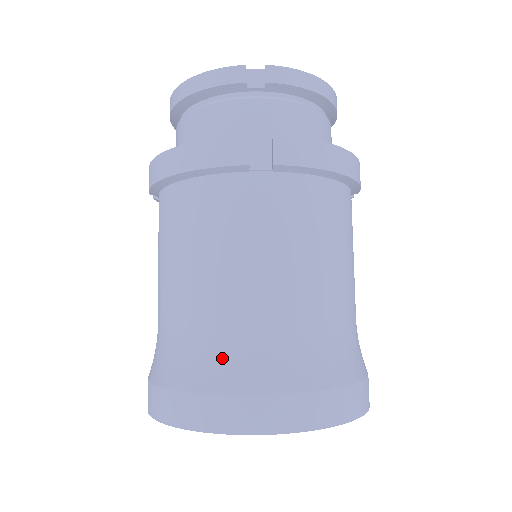
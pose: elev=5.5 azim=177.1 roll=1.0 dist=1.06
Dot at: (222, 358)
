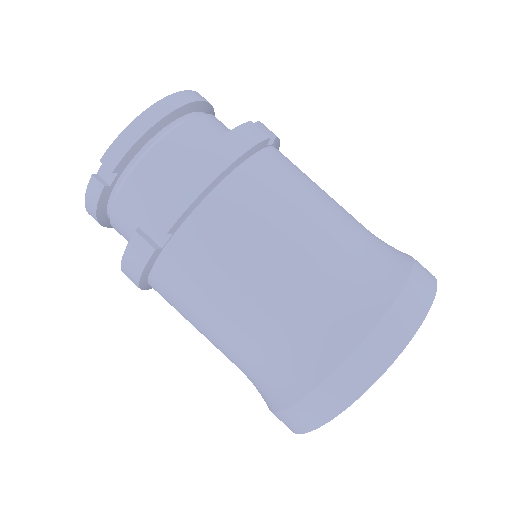
Dot at: (273, 379)
